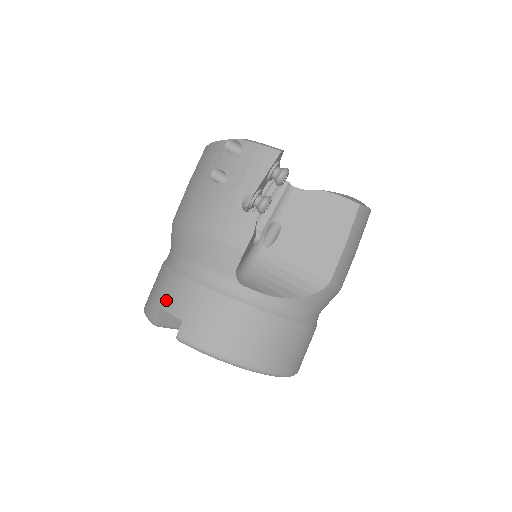
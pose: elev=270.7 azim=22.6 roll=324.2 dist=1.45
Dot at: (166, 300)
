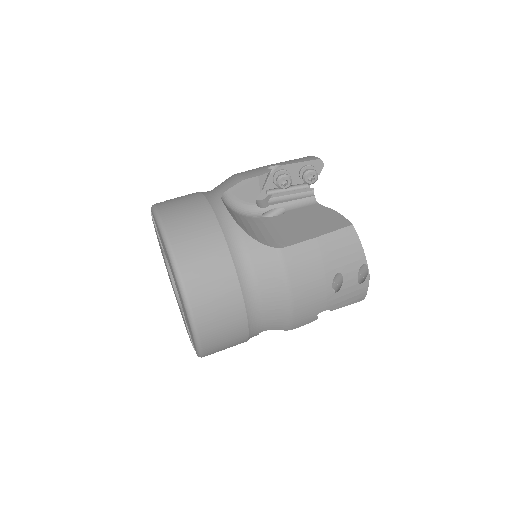
Dot at: occluded
